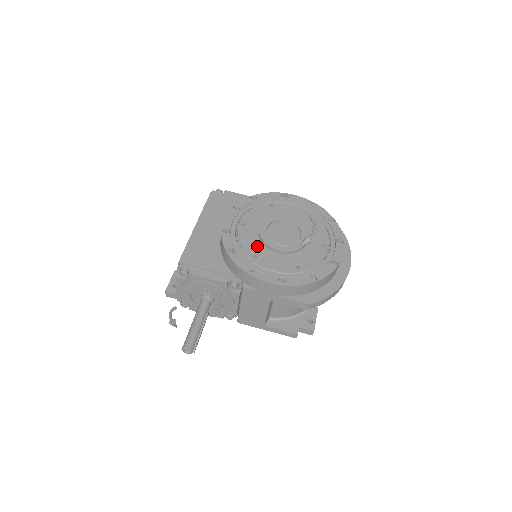
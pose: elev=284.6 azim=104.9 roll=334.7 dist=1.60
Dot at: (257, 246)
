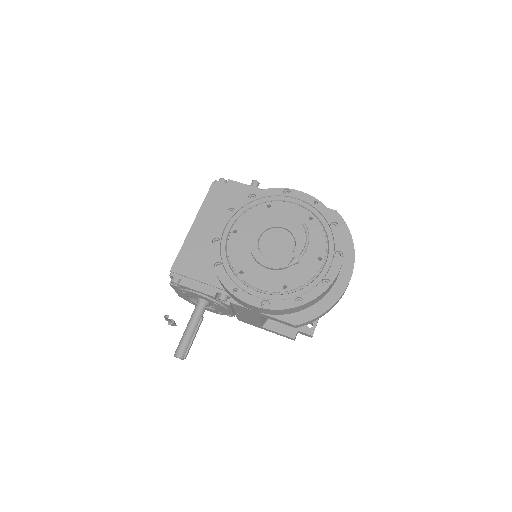
Dot at: (246, 260)
